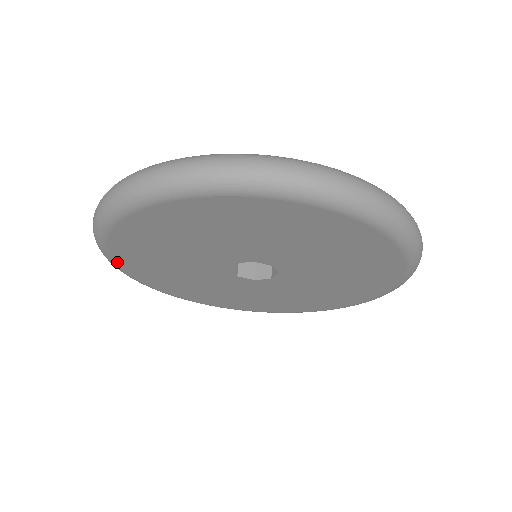
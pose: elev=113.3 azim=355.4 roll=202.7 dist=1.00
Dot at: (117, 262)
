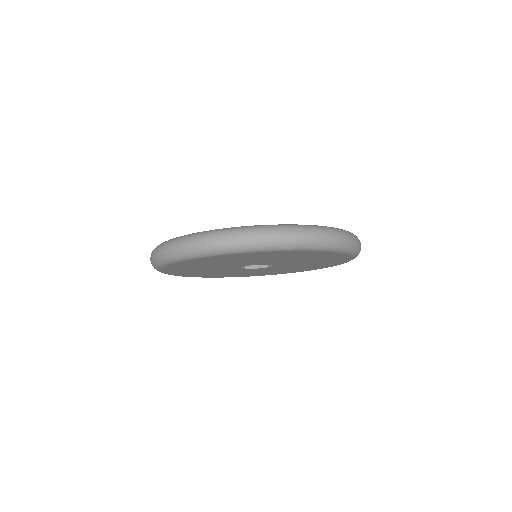
Dot at: (203, 277)
